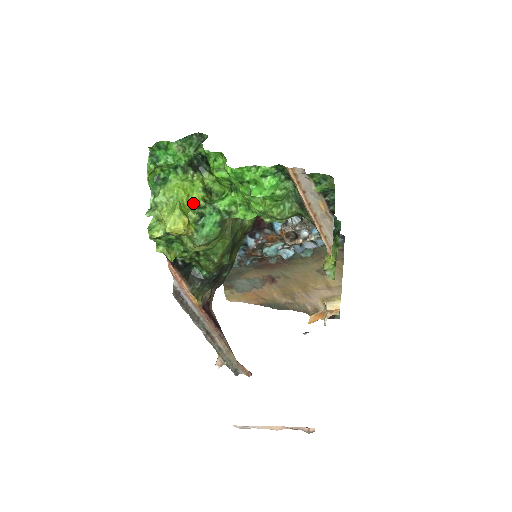
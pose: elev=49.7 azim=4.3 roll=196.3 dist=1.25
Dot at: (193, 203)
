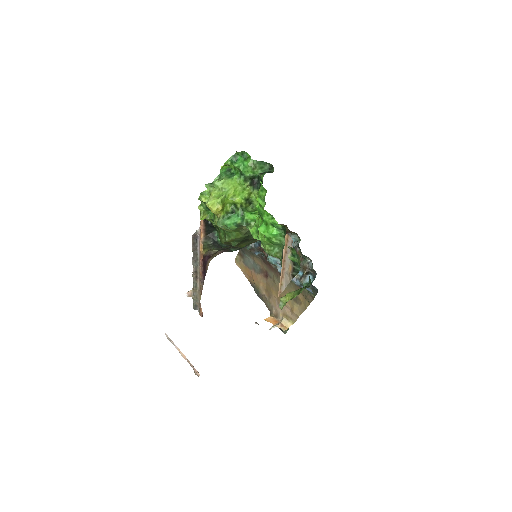
Dot at: (234, 202)
